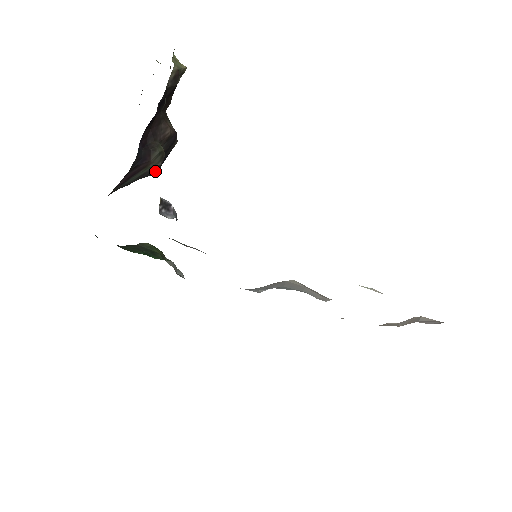
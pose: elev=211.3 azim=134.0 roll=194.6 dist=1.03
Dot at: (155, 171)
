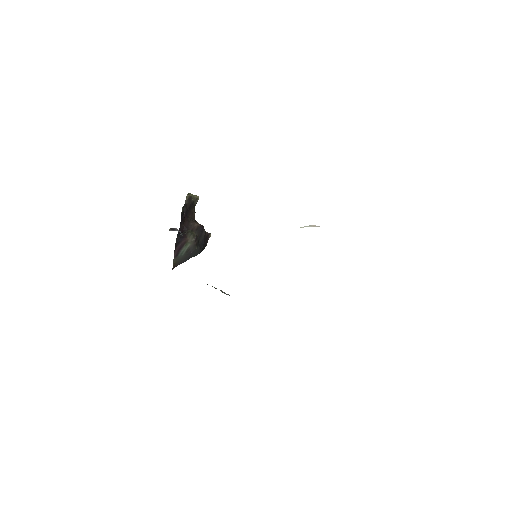
Dot at: (196, 247)
